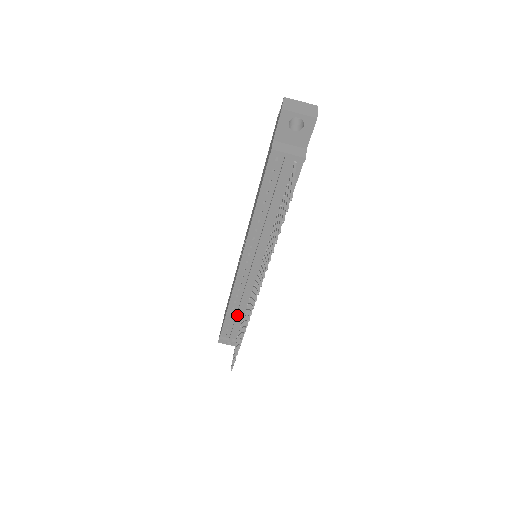
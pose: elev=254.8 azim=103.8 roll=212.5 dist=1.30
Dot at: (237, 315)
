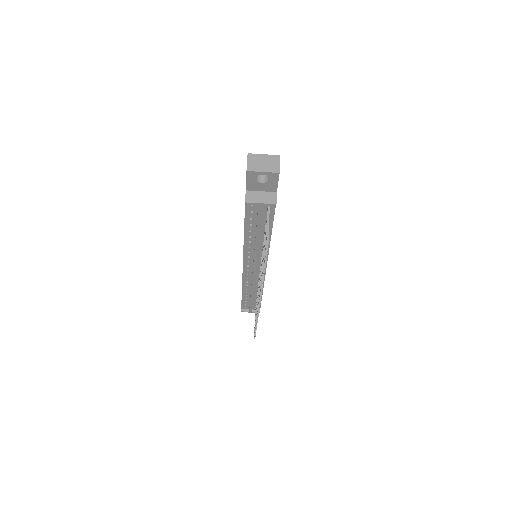
Dot at: (251, 297)
